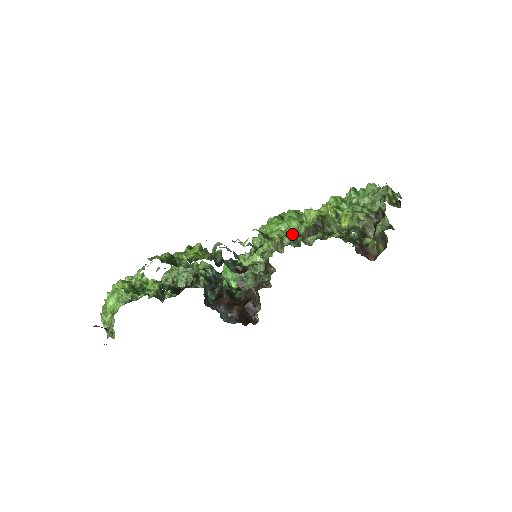
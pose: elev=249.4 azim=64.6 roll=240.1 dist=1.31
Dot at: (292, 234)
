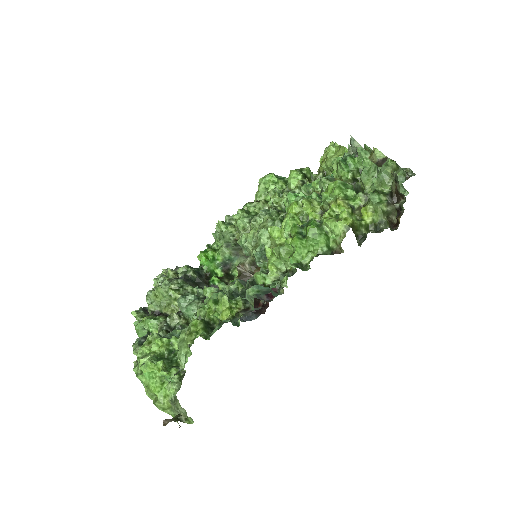
Dot at: (325, 252)
